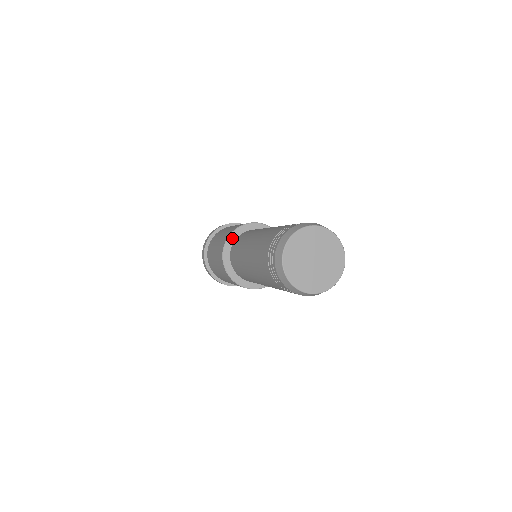
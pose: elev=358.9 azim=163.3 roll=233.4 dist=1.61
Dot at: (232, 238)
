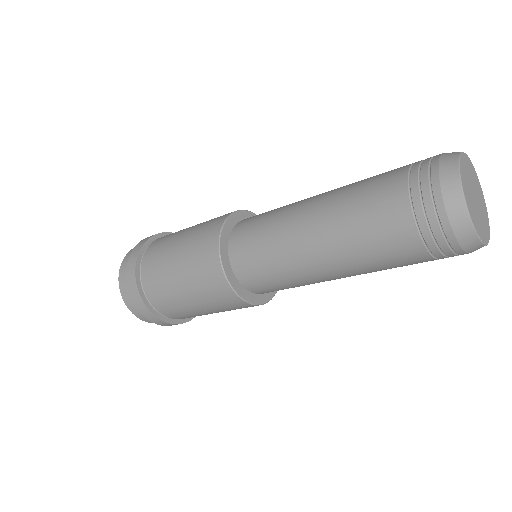
Dot at: (223, 245)
